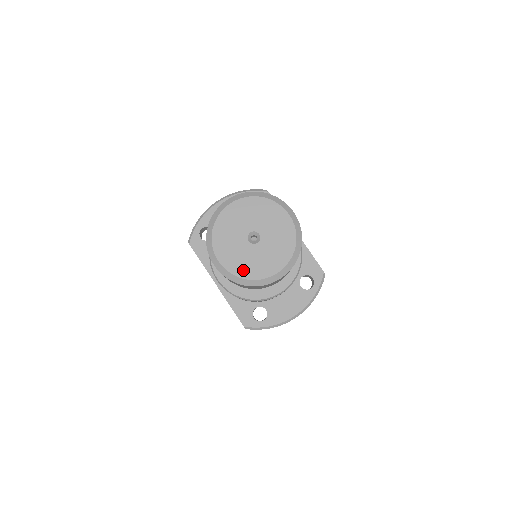
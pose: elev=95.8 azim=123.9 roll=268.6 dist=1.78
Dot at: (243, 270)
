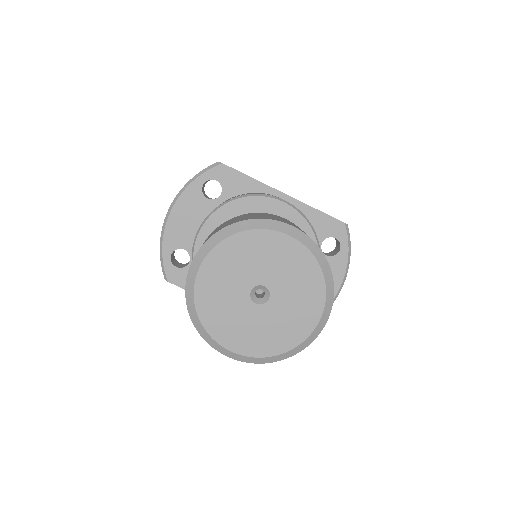
Dot at: (271, 345)
